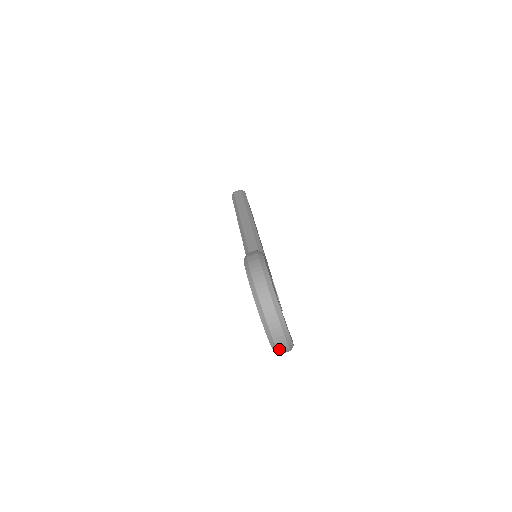
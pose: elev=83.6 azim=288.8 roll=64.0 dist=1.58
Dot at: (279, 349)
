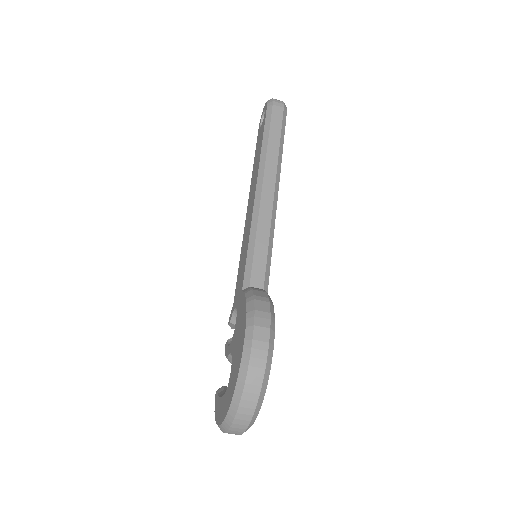
Dot at: occluded
